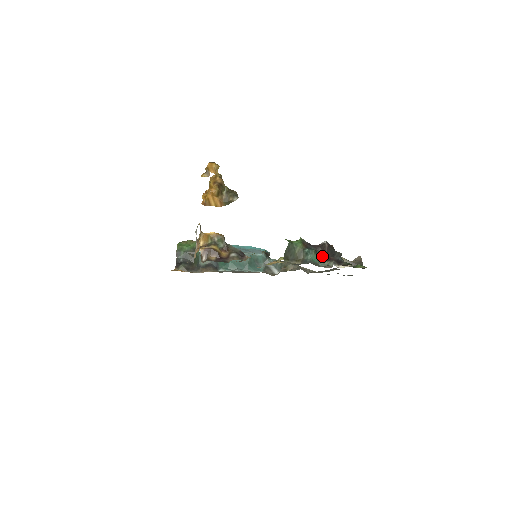
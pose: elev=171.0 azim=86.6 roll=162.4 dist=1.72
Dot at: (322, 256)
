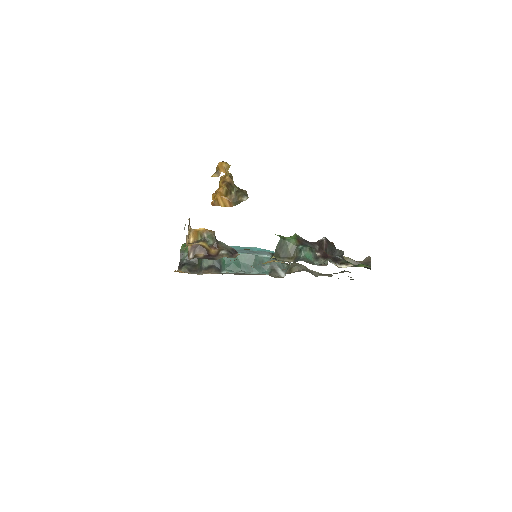
Dot at: (319, 254)
